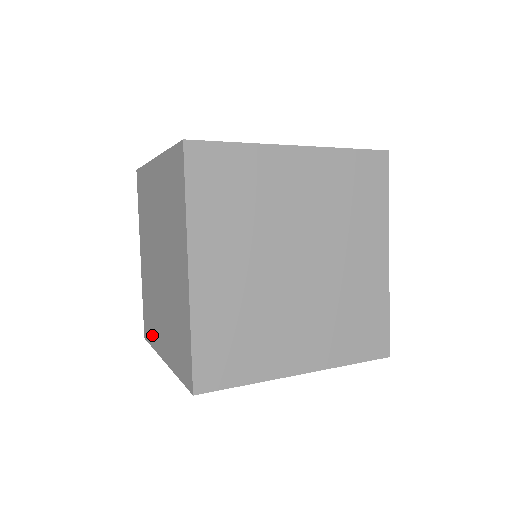
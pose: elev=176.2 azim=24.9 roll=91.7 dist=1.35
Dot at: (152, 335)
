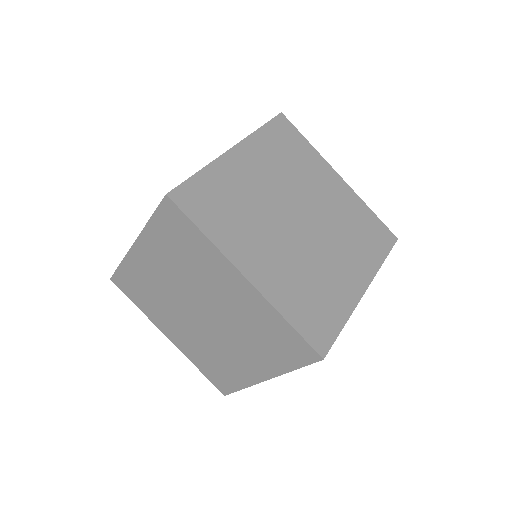
Dot at: (234, 380)
